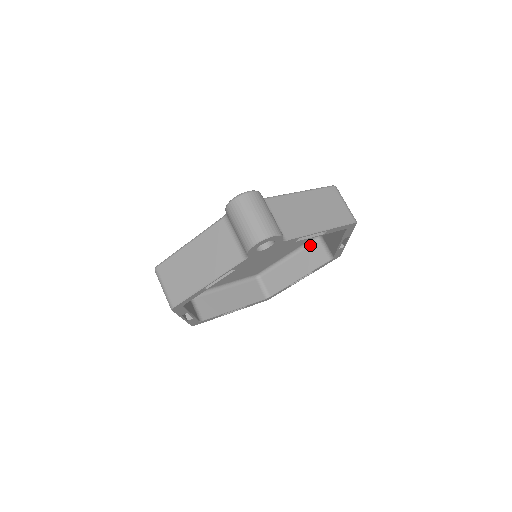
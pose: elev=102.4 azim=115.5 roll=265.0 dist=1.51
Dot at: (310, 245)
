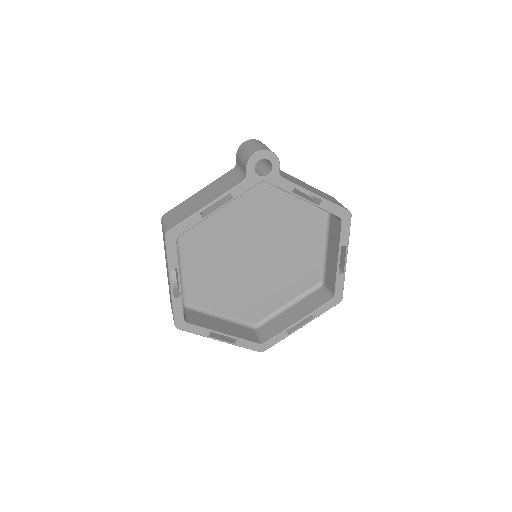
Dot at: (312, 293)
